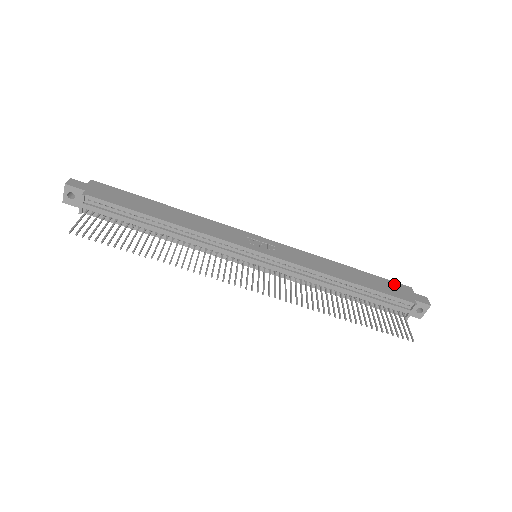
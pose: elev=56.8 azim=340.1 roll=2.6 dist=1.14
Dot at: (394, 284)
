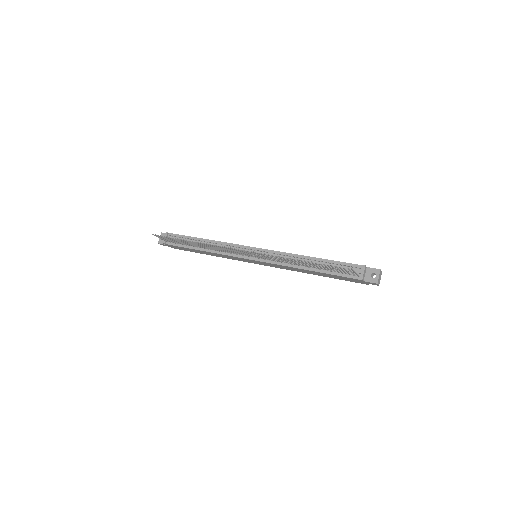
Dot at: occluded
